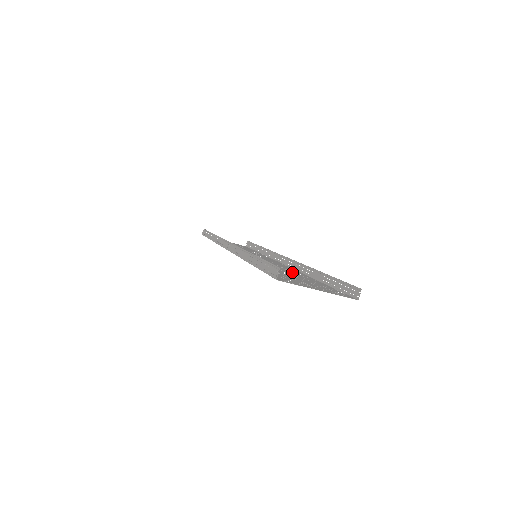
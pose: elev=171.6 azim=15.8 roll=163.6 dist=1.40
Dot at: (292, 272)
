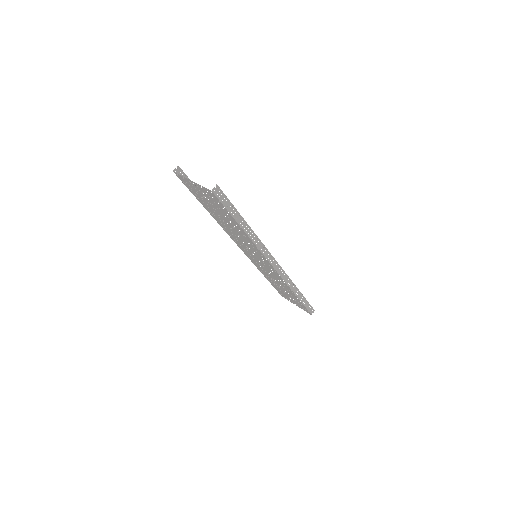
Dot at: (239, 232)
